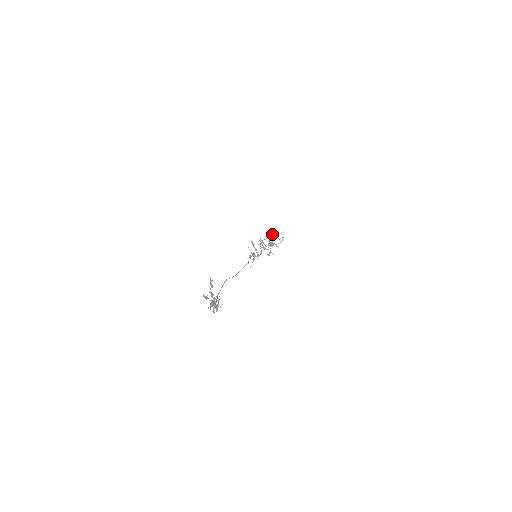
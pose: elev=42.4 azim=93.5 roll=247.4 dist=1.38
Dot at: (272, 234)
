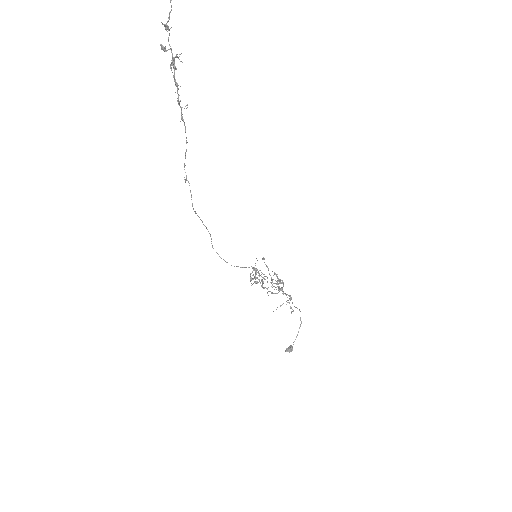
Dot at: (282, 280)
